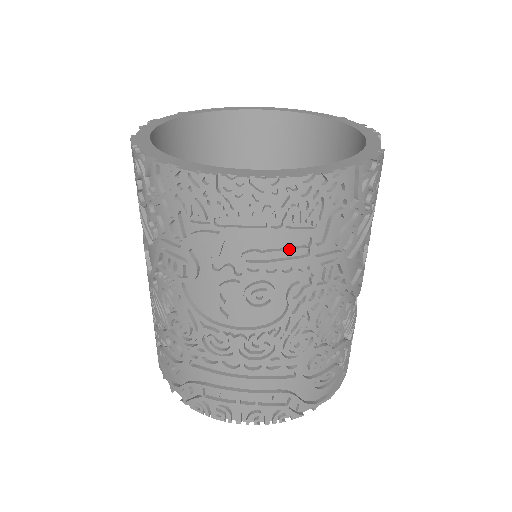
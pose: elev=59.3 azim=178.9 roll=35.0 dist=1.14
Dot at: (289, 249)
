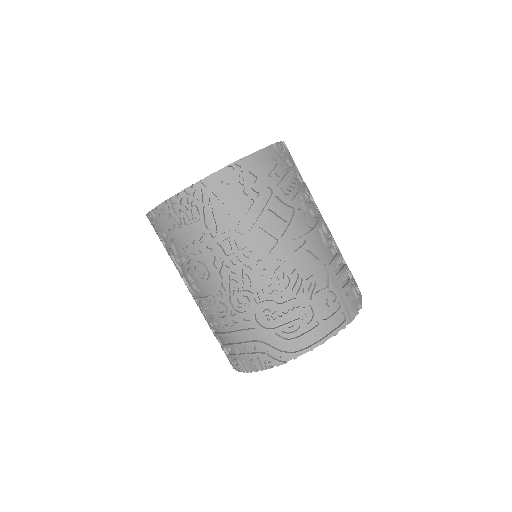
Dot at: (194, 237)
